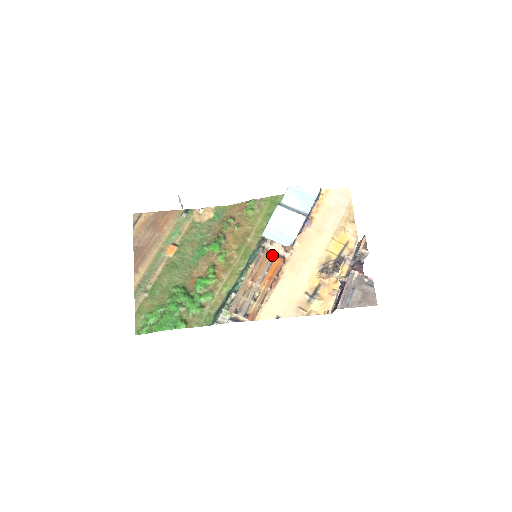
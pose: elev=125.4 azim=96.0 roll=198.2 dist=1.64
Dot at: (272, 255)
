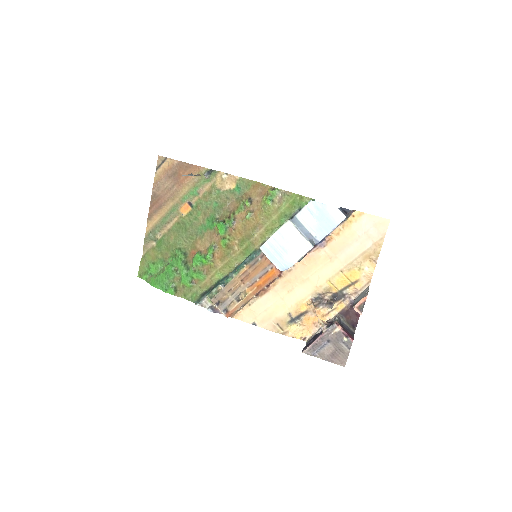
Dot at: (270, 264)
